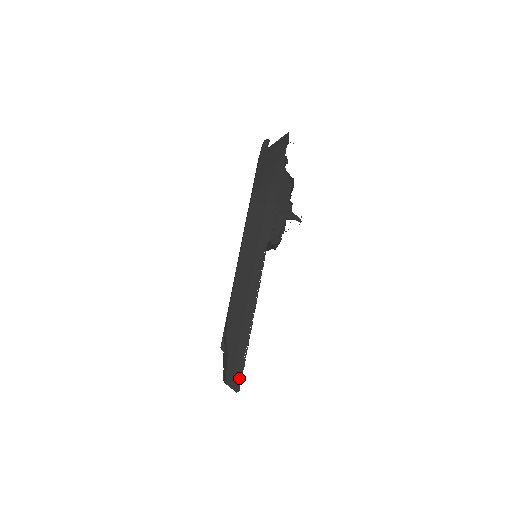
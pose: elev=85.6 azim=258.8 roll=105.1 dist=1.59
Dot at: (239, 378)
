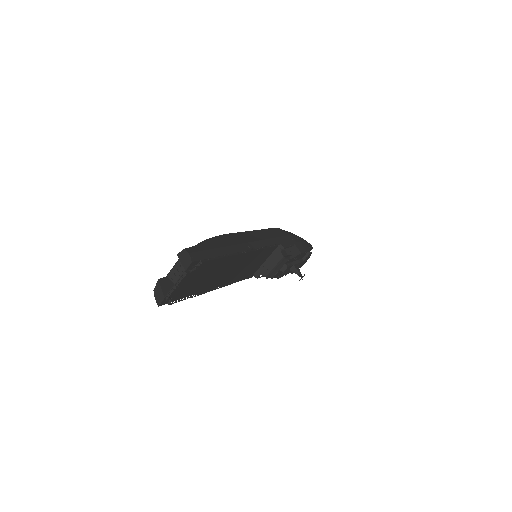
Dot at: (203, 258)
